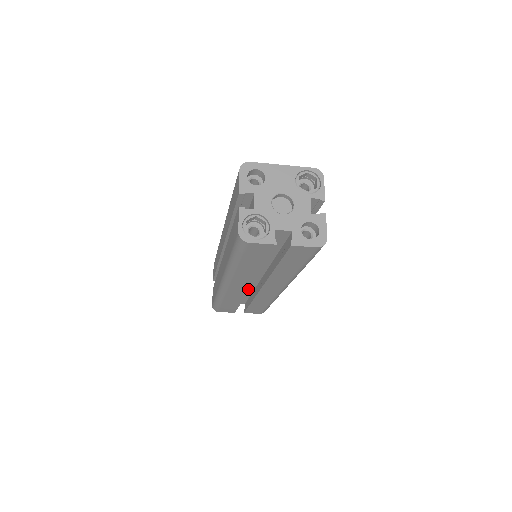
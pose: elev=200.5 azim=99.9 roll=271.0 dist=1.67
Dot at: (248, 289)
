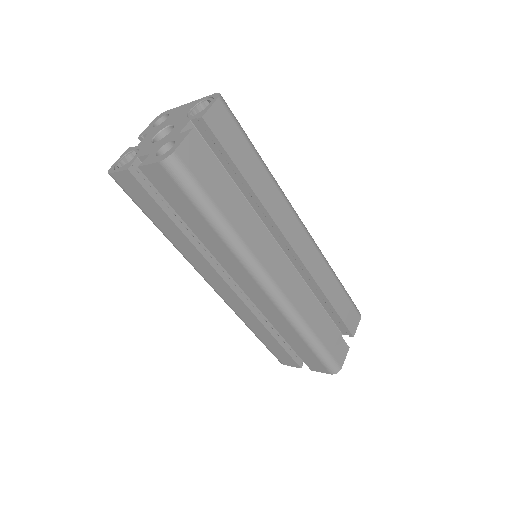
Dot at: (236, 294)
